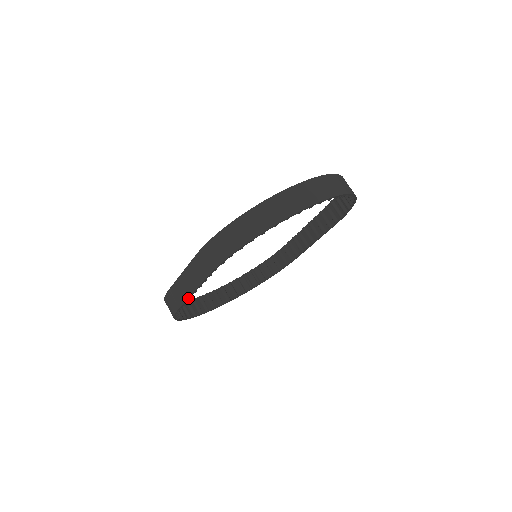
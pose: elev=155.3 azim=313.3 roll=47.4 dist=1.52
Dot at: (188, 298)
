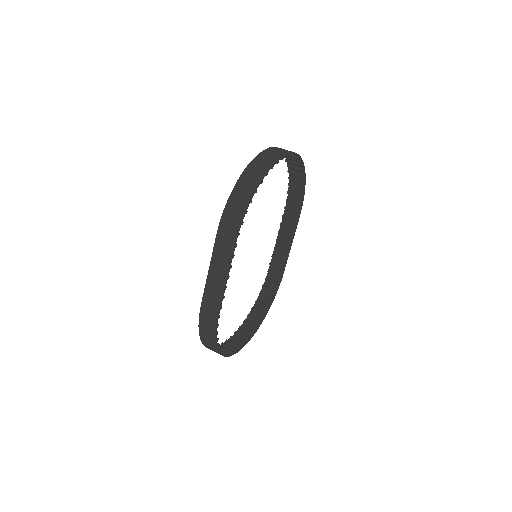
Dot at: (224, 290)
